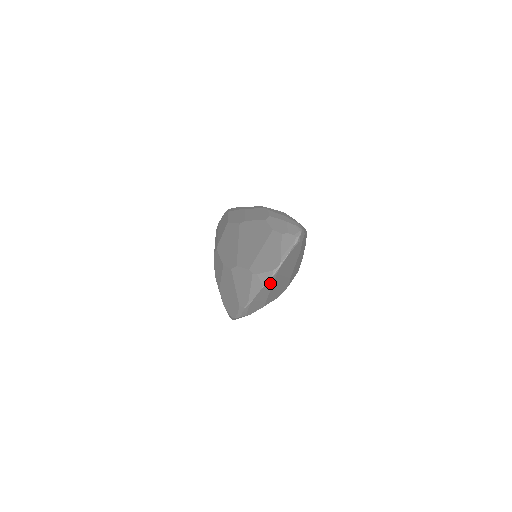
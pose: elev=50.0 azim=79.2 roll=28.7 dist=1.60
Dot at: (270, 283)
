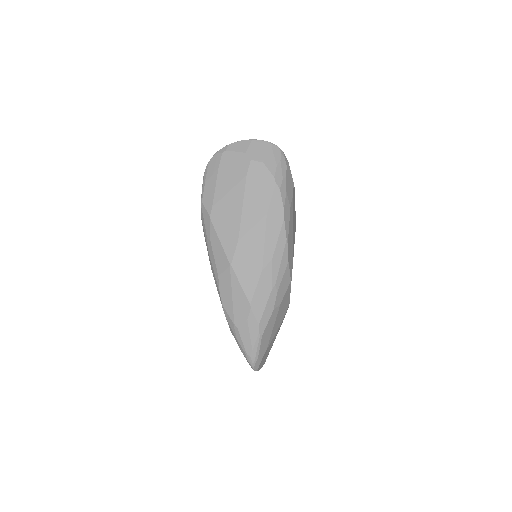
Dot at: occluded
